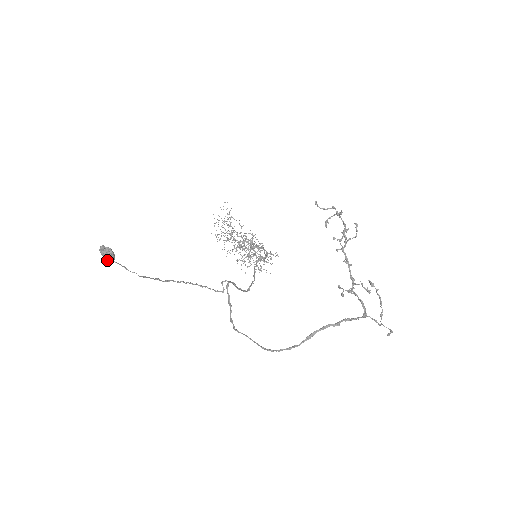
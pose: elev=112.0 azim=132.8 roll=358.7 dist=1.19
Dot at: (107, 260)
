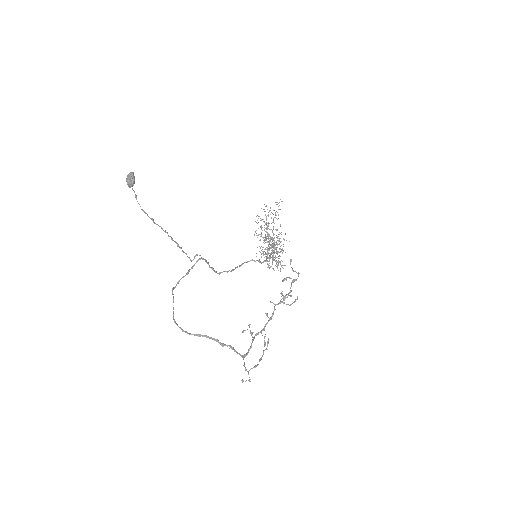
Dot at: (127, 184)
